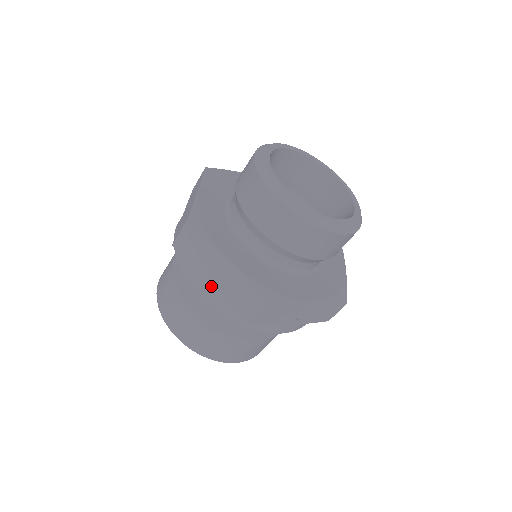
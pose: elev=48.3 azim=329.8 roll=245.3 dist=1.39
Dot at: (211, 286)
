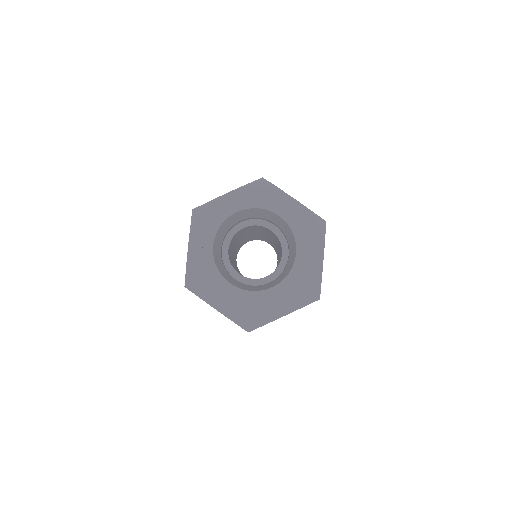
Dot at: occluded
